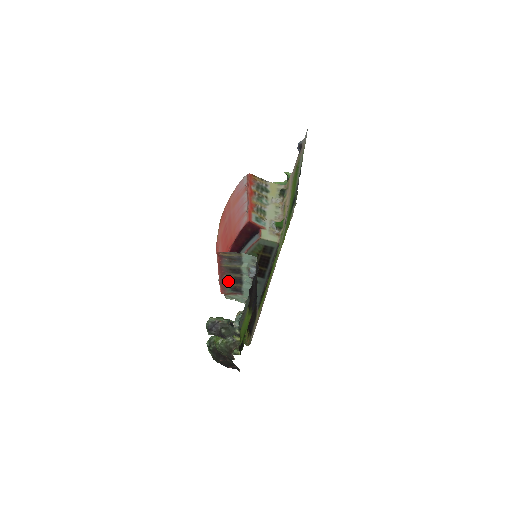
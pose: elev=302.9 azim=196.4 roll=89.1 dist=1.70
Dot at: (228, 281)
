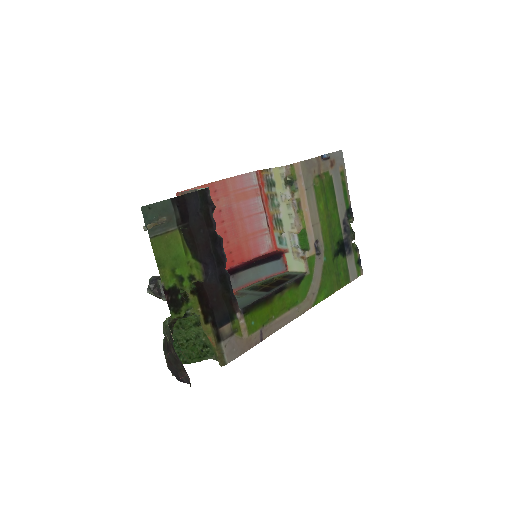
Dot at: occluded
